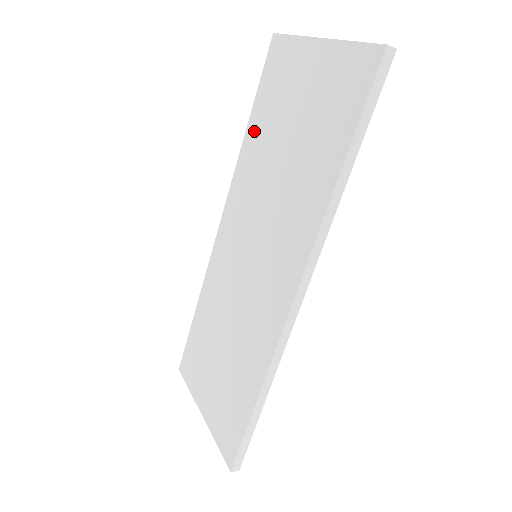
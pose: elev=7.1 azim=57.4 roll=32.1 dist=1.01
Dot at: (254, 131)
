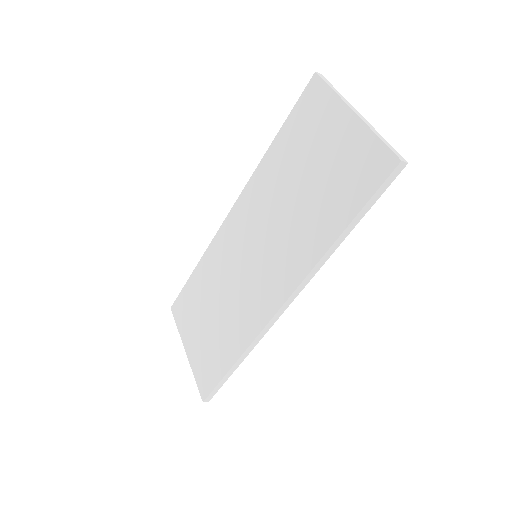
Dot at: (278, 151)
